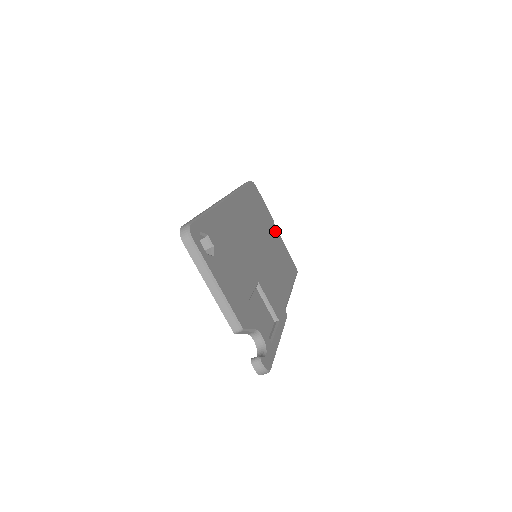
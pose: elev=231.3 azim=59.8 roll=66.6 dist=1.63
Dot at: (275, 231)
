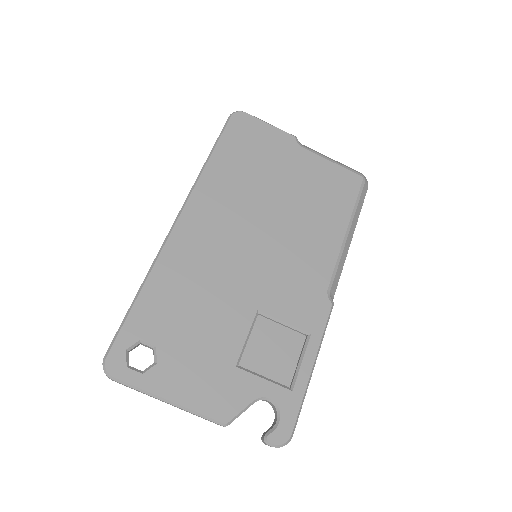
Dot at: (299, 157)
